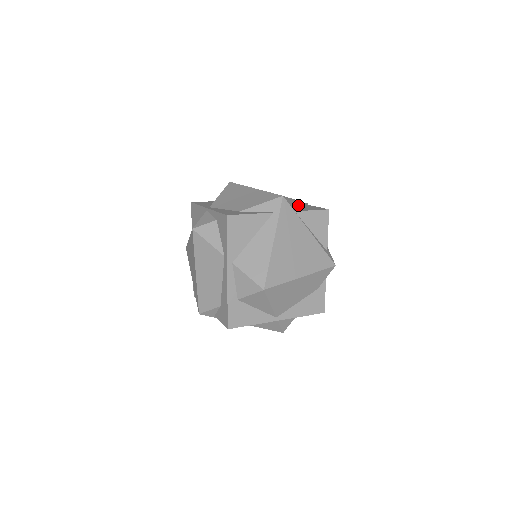
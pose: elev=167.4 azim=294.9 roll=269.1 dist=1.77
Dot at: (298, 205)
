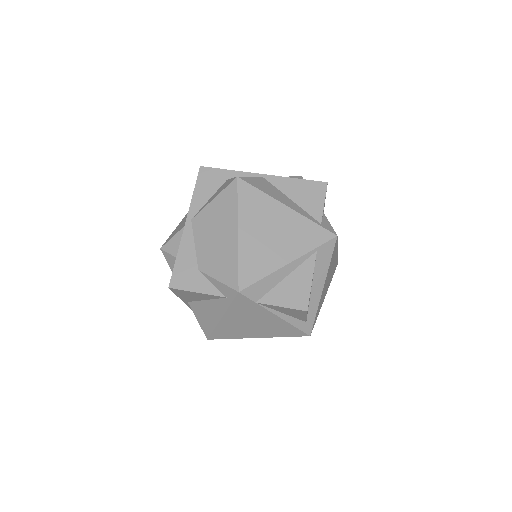
Dot at: (286, 273)
